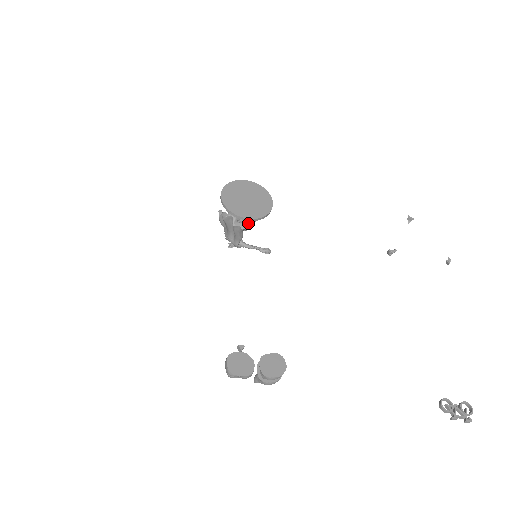
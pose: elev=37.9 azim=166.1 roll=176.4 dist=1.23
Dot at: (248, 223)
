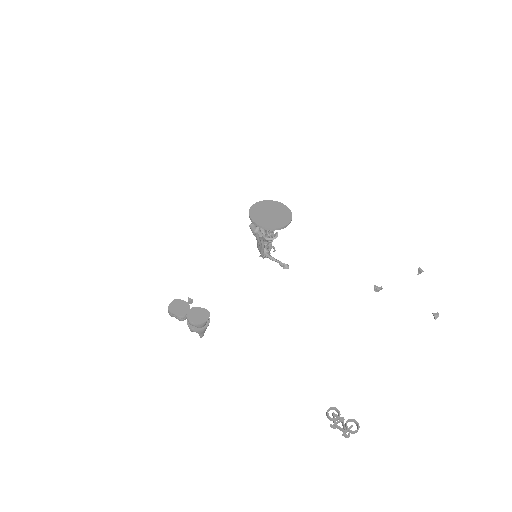
Dot at: (269, 235)
